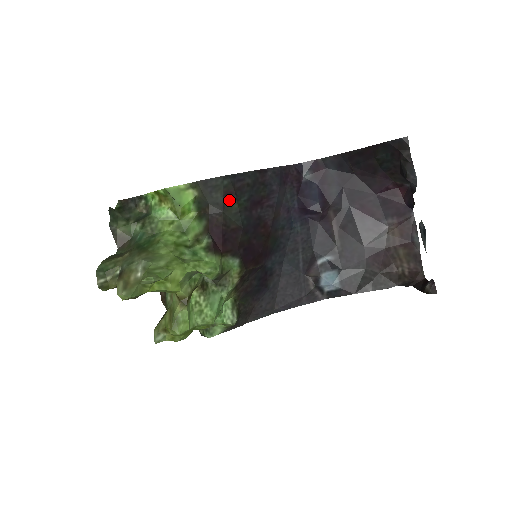
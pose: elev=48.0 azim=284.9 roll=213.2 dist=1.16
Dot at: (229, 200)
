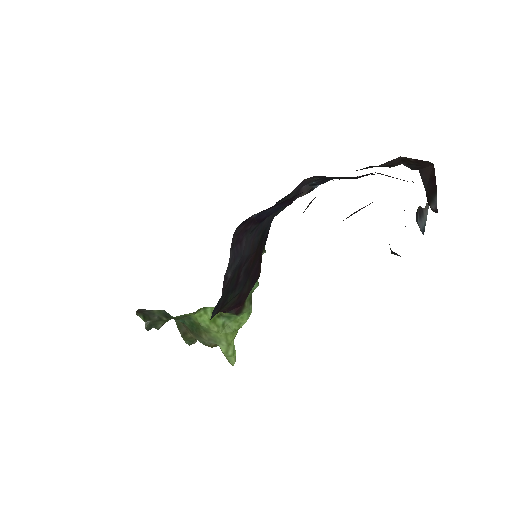
Dot at: occluded
